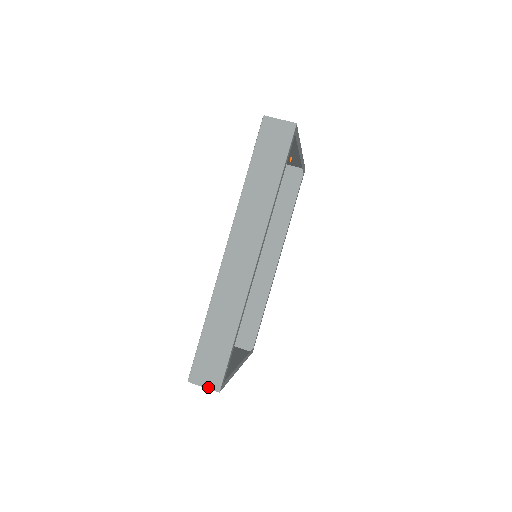
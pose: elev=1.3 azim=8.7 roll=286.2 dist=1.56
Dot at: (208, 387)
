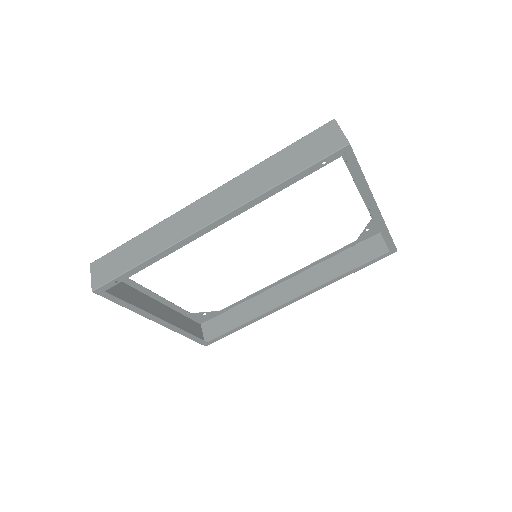
Dot at: (92, 280)
